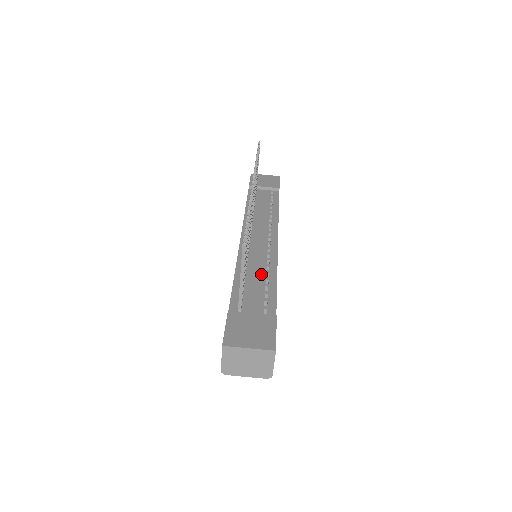
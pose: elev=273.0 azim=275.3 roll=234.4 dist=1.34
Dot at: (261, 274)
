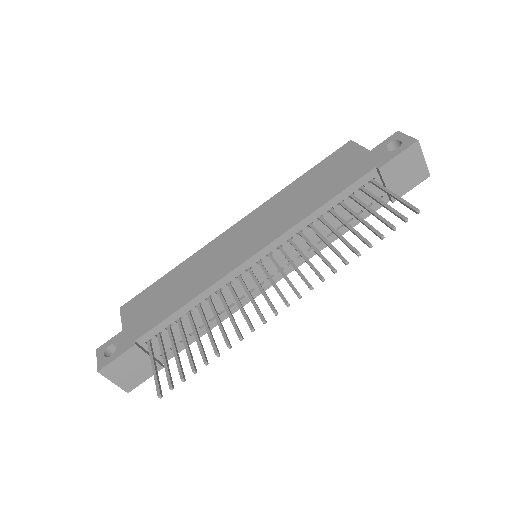
Dot at: (209, 316)
